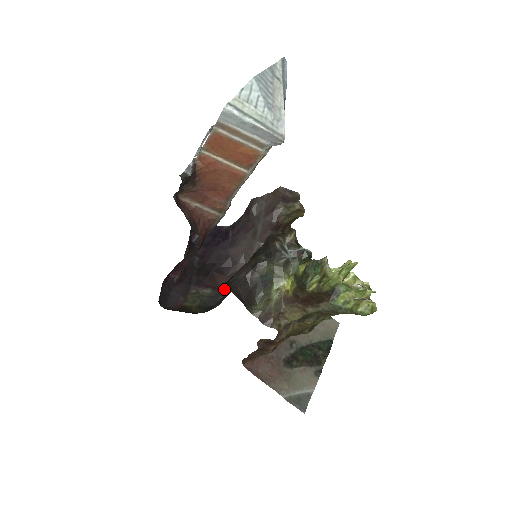
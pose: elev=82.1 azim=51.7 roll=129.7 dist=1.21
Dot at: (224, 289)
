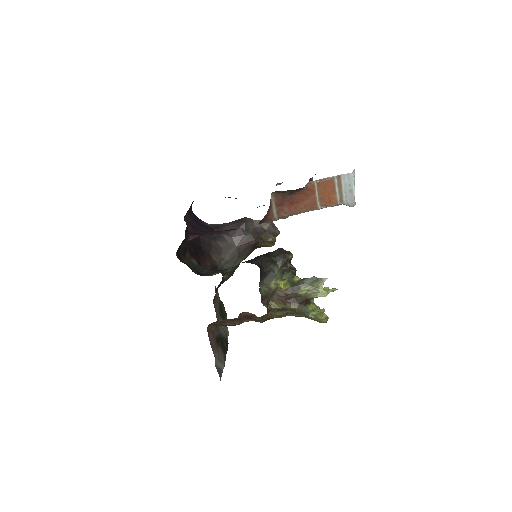
Dot at: (204, 266)
